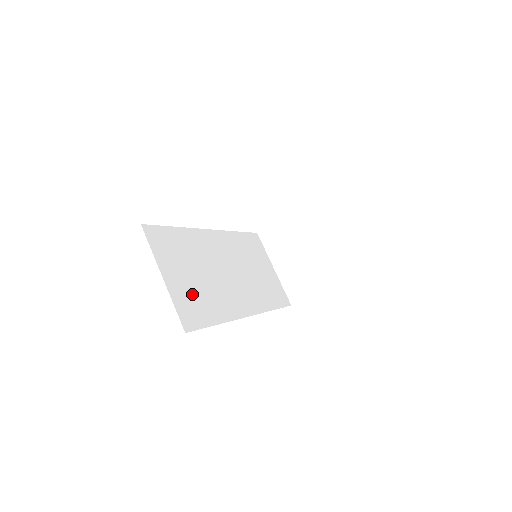
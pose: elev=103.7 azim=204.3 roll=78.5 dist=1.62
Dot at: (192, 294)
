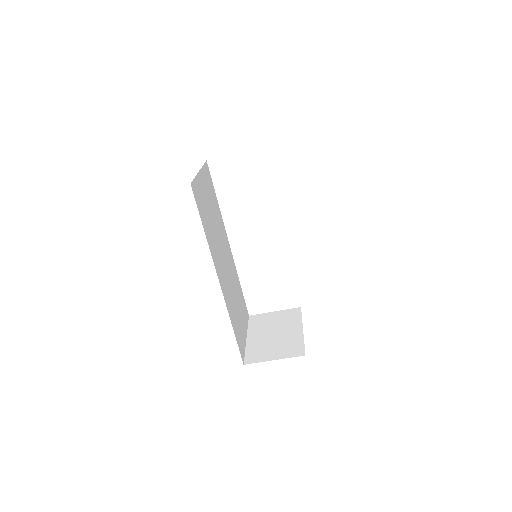
Dot at: (204, 203)
